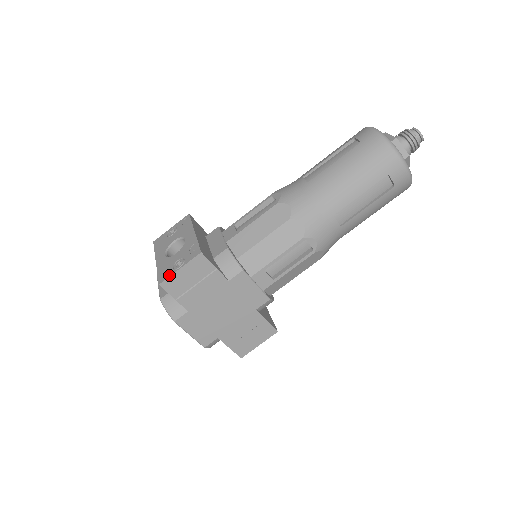
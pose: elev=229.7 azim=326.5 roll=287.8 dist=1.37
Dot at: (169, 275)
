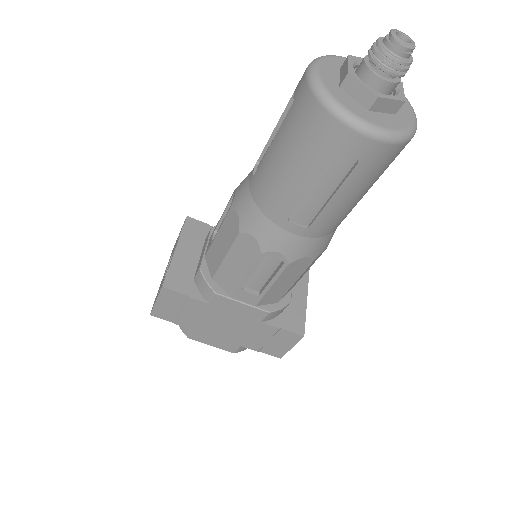
Dot at: (153, 306)
